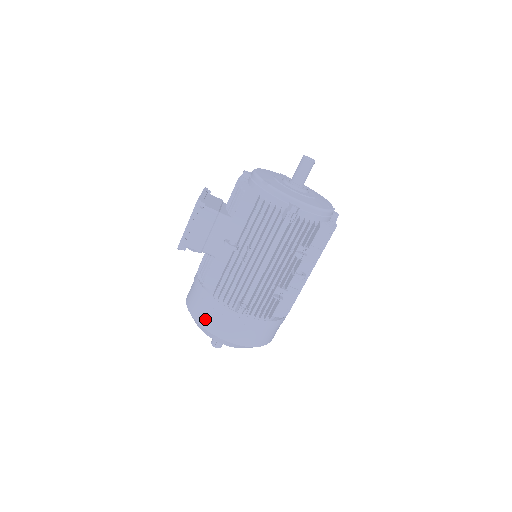
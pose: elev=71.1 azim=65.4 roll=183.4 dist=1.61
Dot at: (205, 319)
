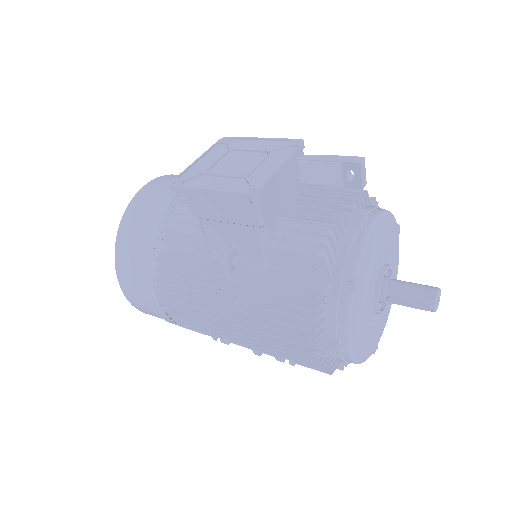
Dot at: (124, 256)
